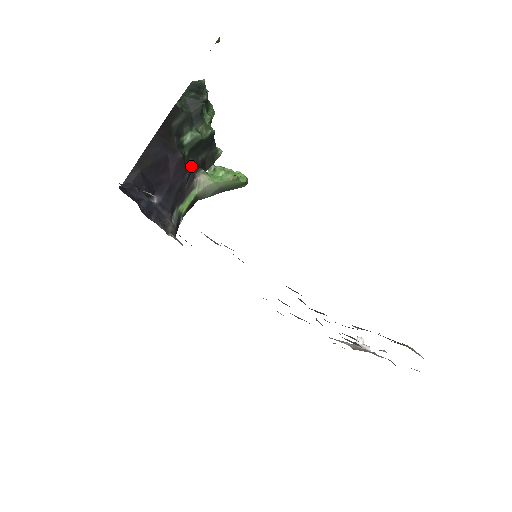
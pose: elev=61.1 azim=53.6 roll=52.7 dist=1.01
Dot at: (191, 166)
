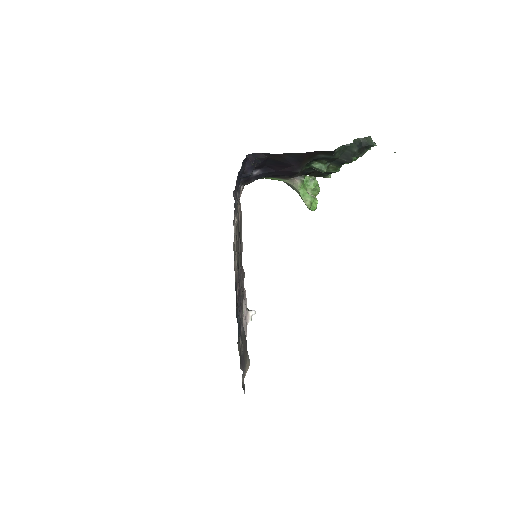
Dot at: (301, 171)
